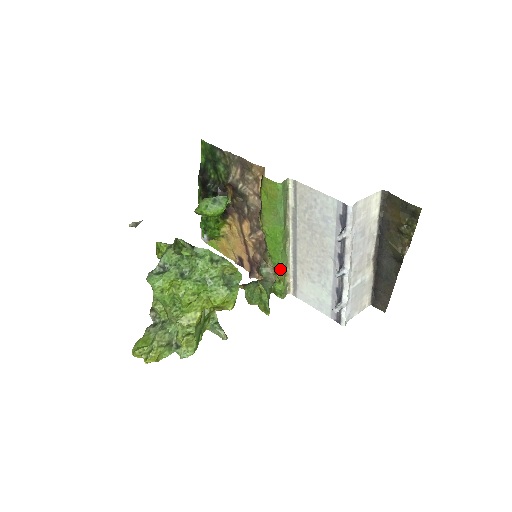
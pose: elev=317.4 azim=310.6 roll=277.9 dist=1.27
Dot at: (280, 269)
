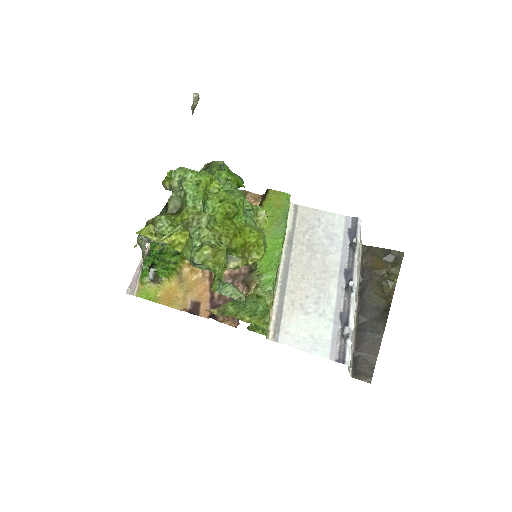
Dot at: (271, 290)
